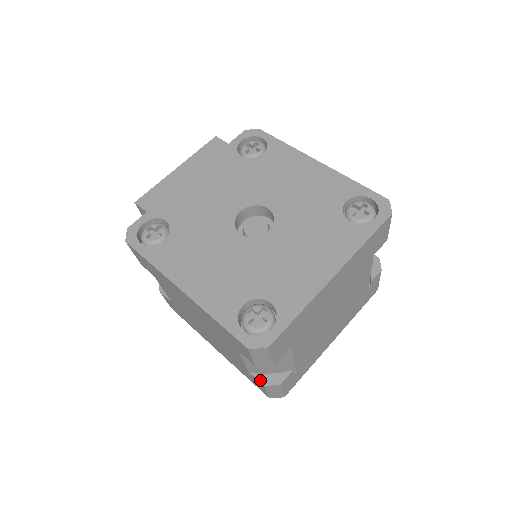
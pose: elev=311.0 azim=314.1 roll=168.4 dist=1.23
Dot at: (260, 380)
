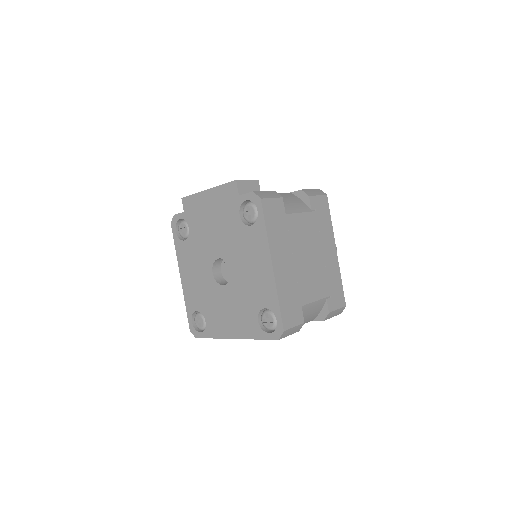
Dot at: occluded
